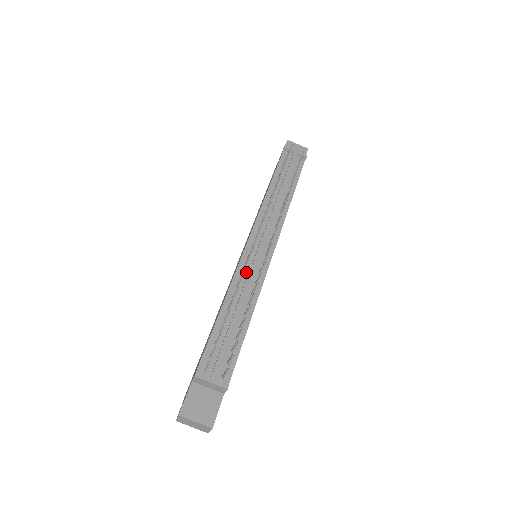
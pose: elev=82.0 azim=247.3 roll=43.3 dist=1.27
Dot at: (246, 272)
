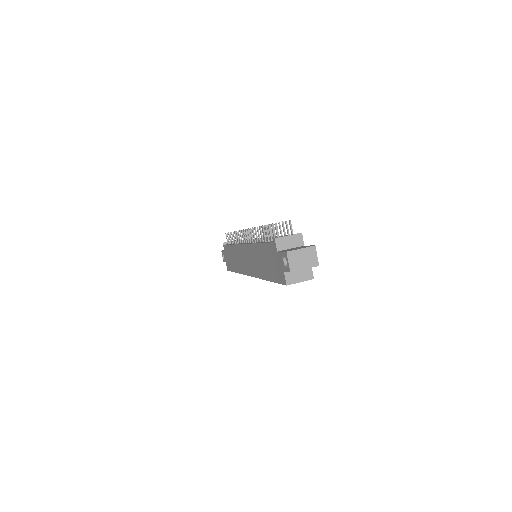
Dot at: occluded
